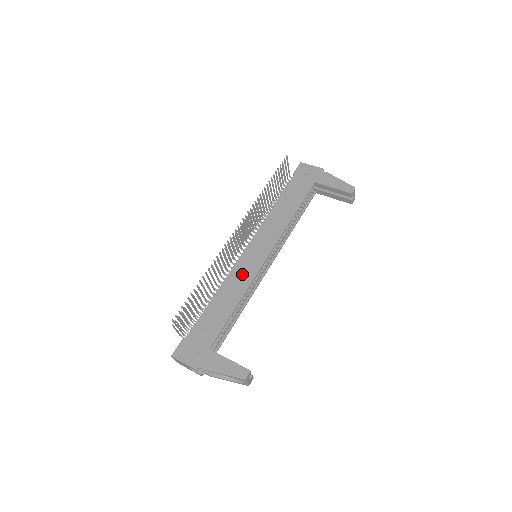
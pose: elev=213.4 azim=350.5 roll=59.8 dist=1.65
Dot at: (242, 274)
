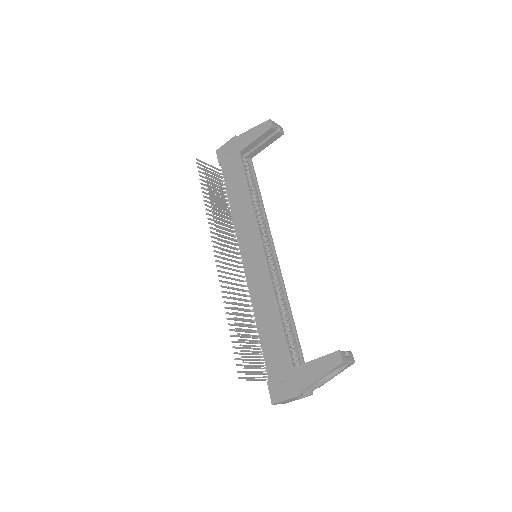
Dot at: (258, 282)
